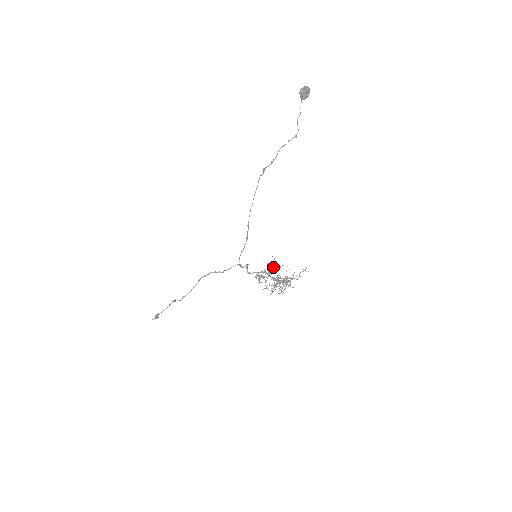
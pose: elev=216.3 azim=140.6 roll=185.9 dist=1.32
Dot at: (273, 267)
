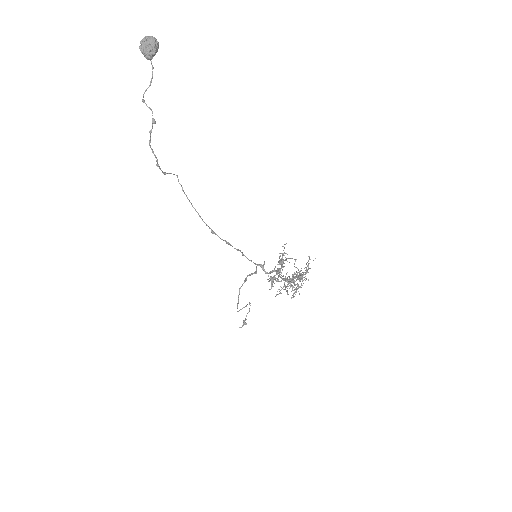
Dot at: (279, 264)
